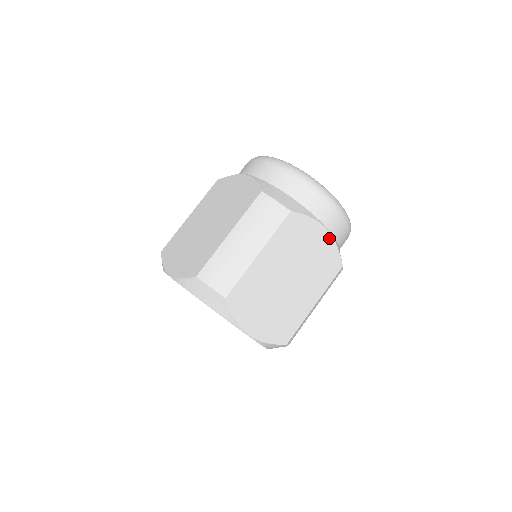
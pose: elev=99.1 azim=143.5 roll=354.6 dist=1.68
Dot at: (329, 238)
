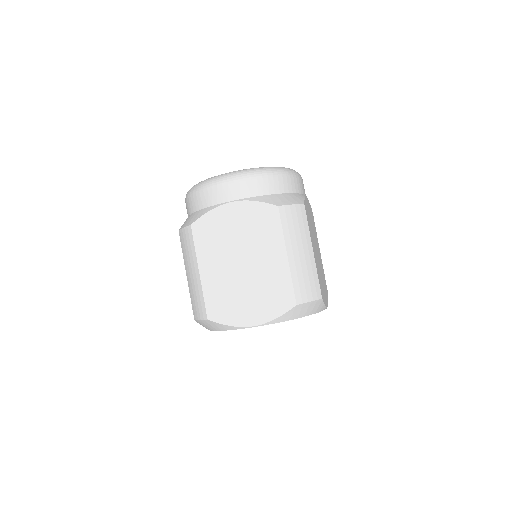
Dot at: (308, 201)
